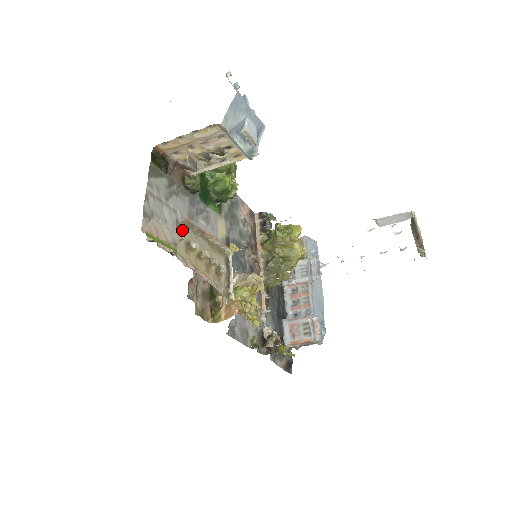
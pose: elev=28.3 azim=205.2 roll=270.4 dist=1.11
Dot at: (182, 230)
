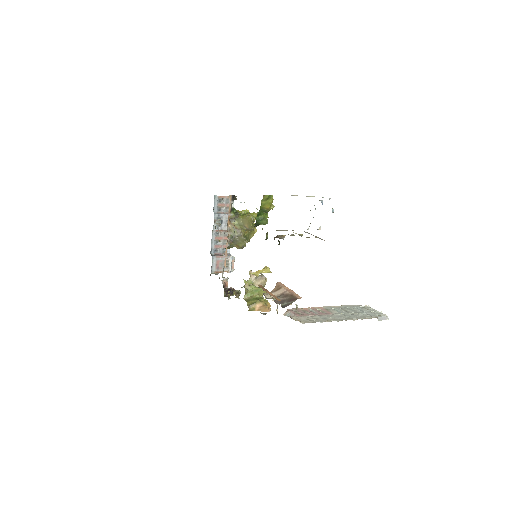
Dot at: occluded
